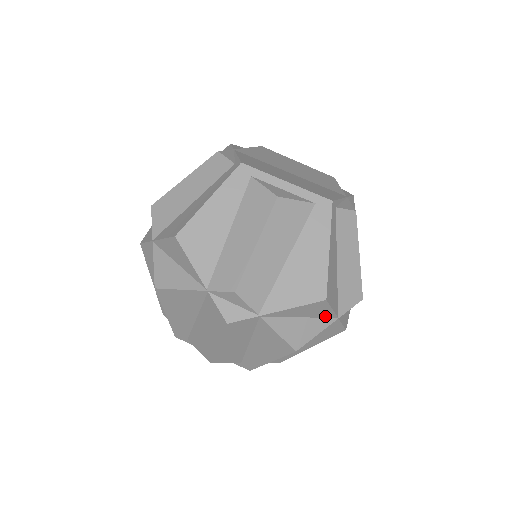
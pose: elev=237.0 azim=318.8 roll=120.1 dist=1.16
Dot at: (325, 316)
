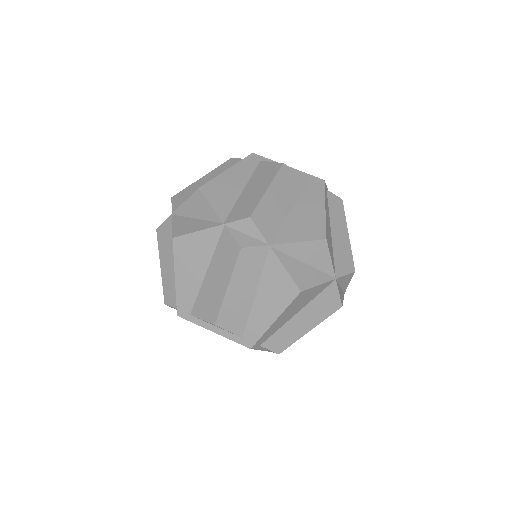
Dot at: (324, 270)
